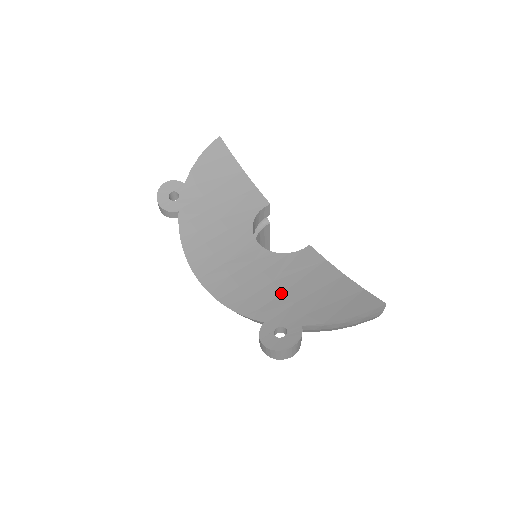
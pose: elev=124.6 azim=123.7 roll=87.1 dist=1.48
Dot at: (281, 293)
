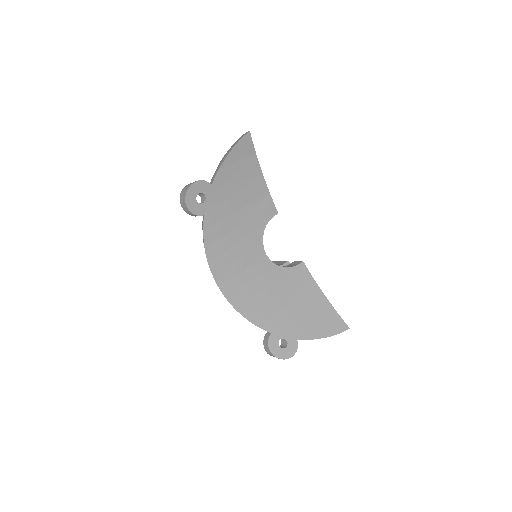
Dot at: (282, 307)
